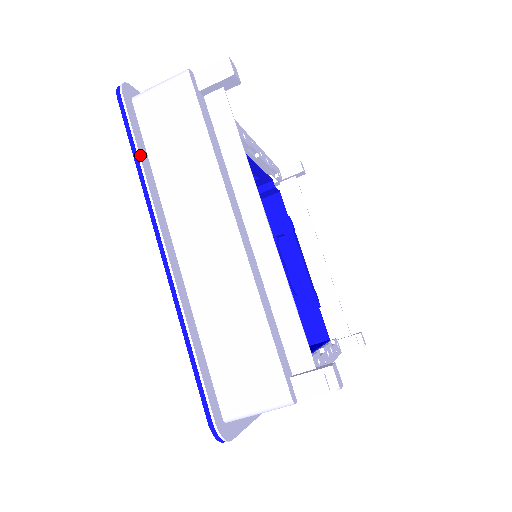
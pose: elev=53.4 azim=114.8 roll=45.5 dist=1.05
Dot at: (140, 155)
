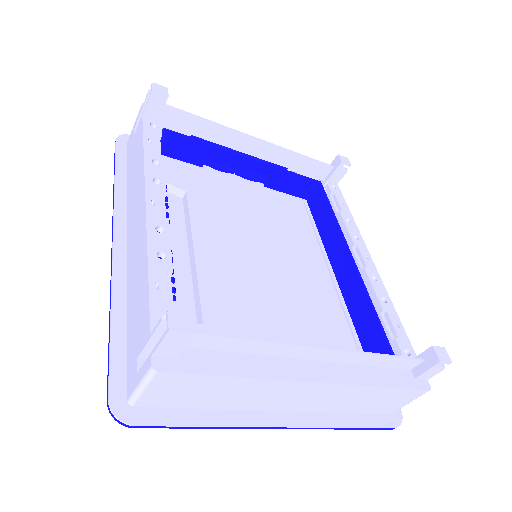
Dot at: (204, 425)
